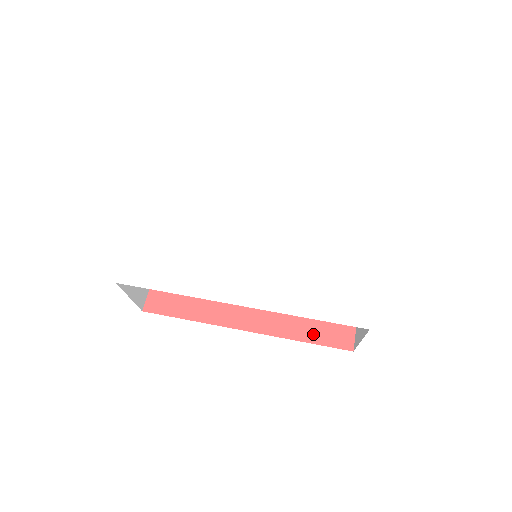
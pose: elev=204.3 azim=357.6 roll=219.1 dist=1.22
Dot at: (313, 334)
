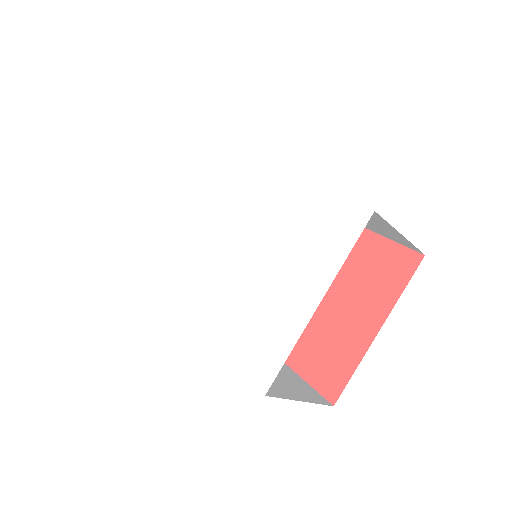
Dot at: (303, 364)
